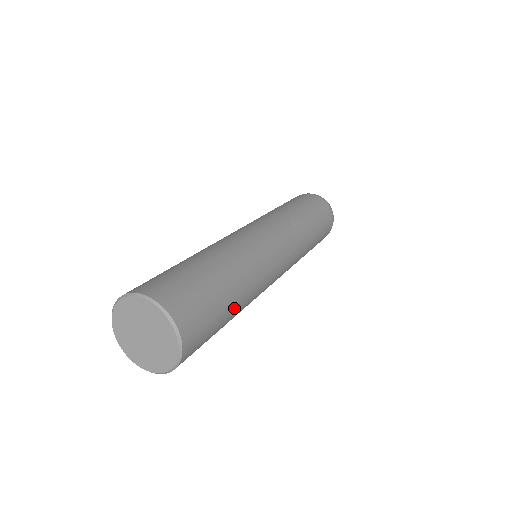
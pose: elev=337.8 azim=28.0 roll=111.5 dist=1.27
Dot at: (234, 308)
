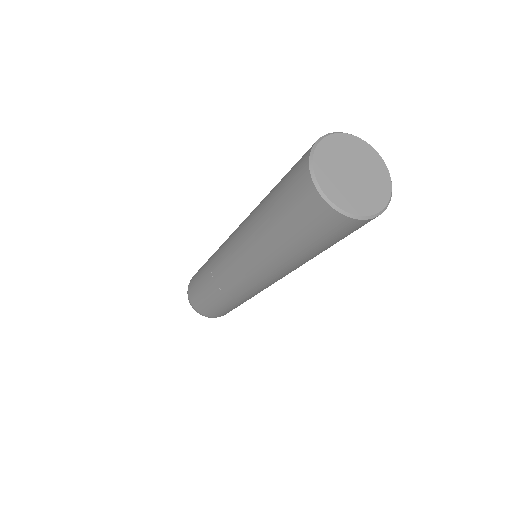
Dot at: occluded
